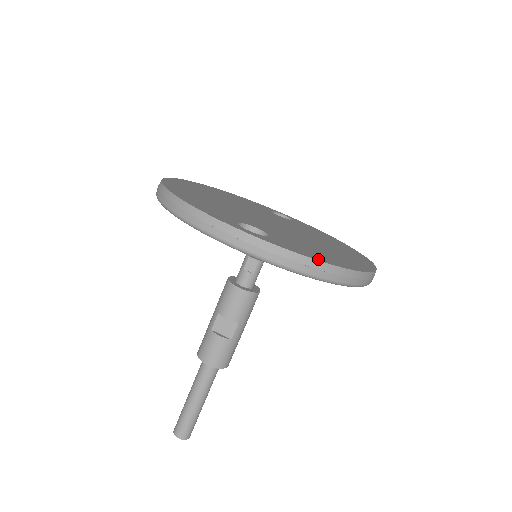
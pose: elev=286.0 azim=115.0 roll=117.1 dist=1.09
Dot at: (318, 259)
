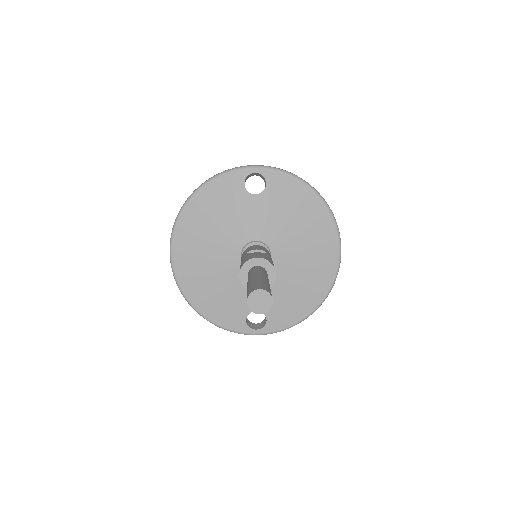
Dot at: occluded
